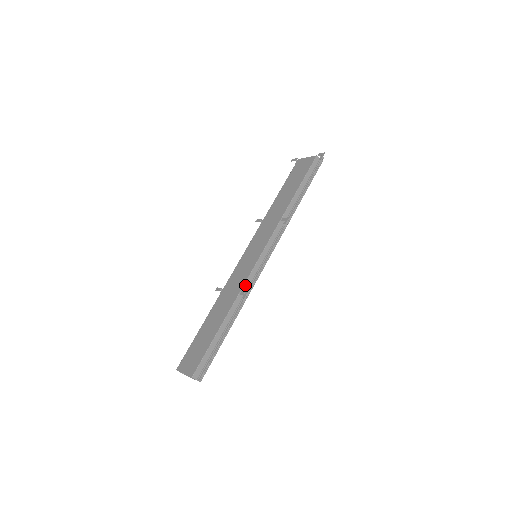
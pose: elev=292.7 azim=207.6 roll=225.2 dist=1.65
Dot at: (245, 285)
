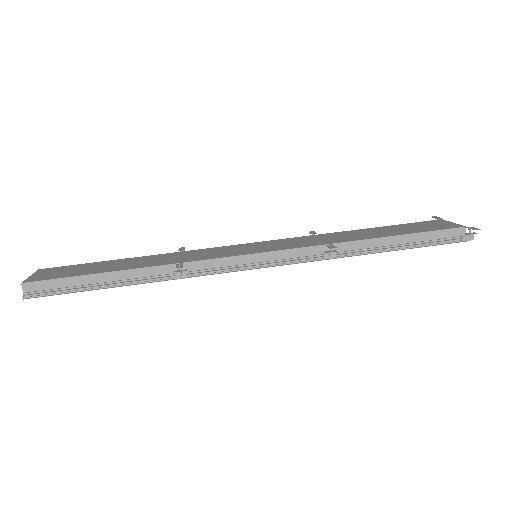
Dot at: (197, 263)
